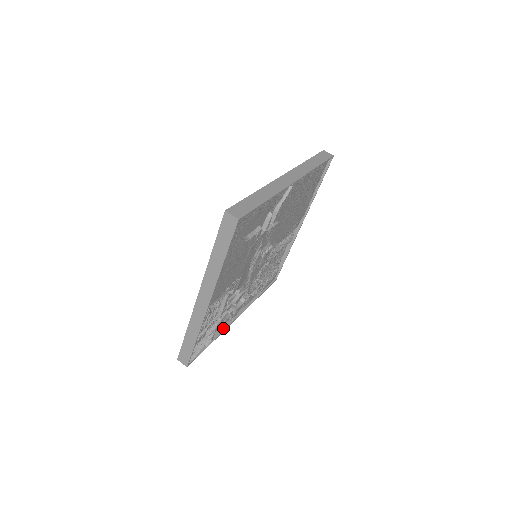
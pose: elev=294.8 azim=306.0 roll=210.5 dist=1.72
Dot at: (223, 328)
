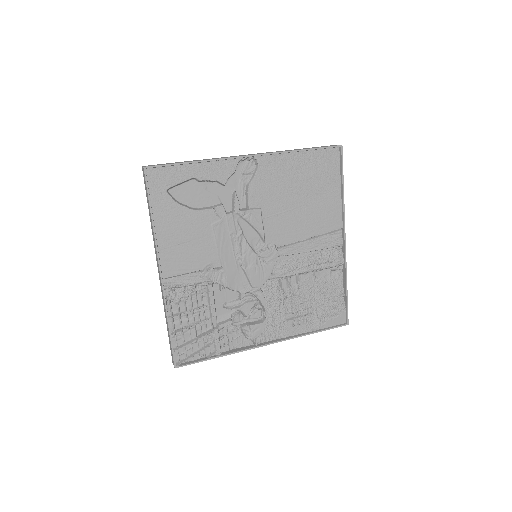
Dot at: (241, 349)
